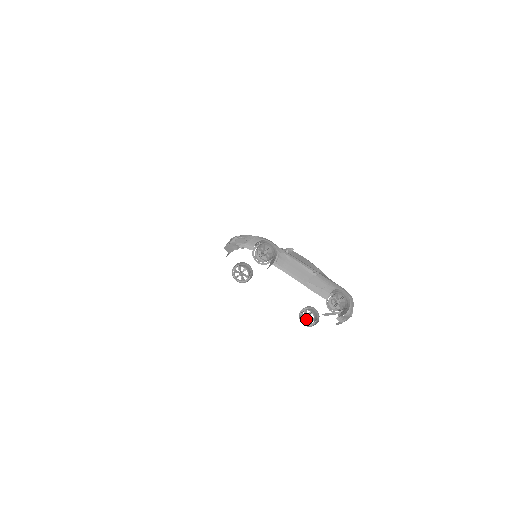
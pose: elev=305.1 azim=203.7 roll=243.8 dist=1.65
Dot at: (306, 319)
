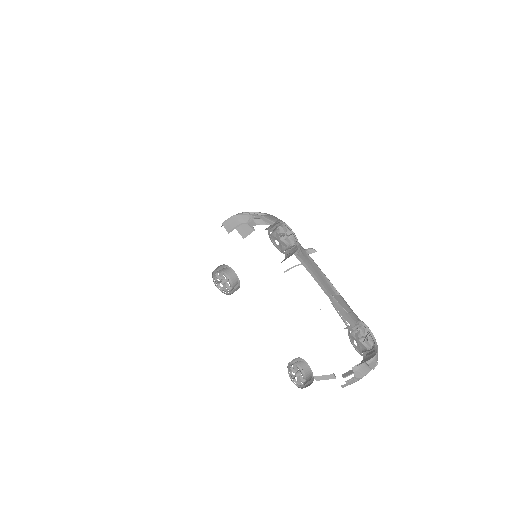
Dot at: (296, 375)
